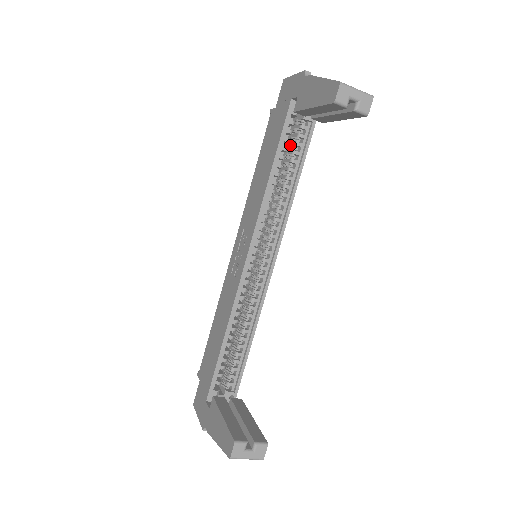
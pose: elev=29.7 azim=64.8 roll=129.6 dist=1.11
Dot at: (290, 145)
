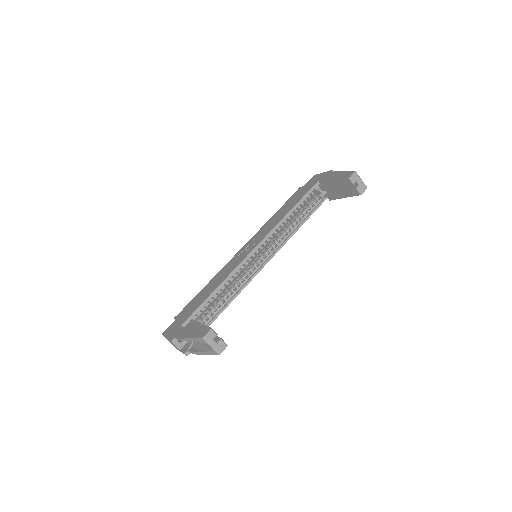
Dot at: (305, 205)
